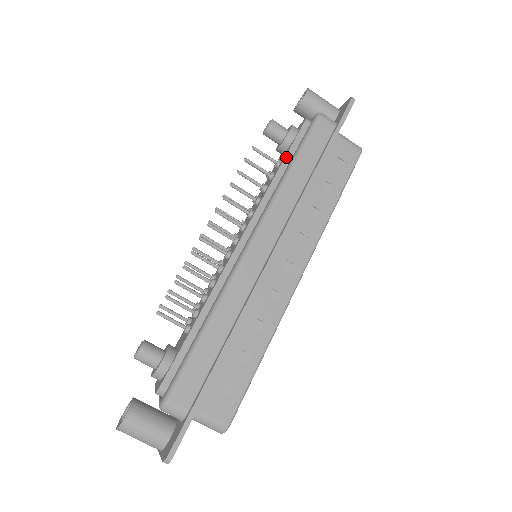
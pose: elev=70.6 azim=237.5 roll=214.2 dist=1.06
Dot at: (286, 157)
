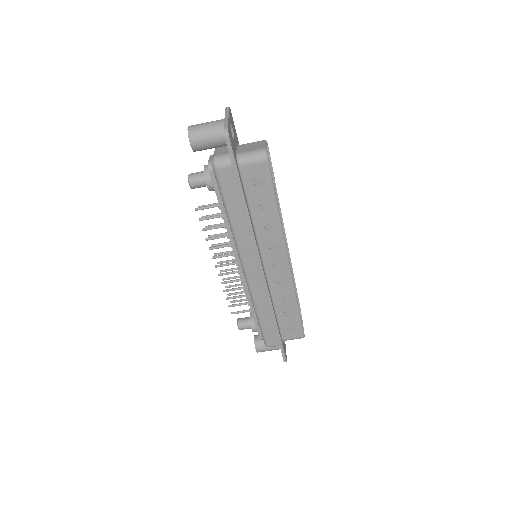
Dot at: (220, 207)
